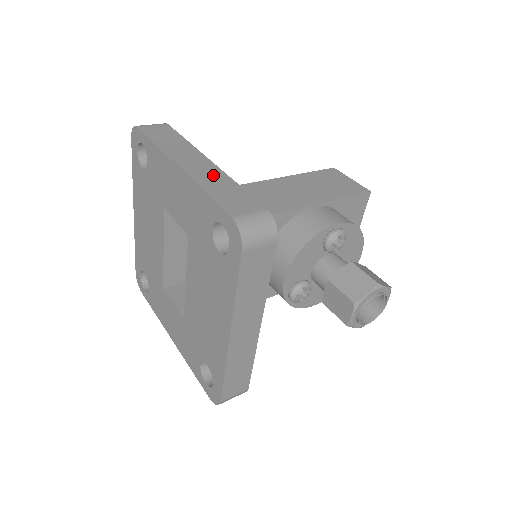
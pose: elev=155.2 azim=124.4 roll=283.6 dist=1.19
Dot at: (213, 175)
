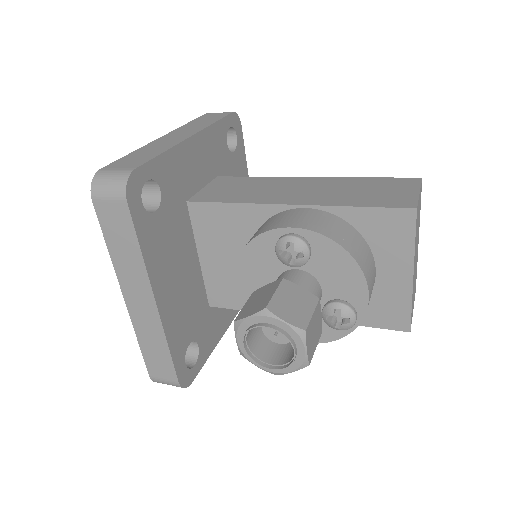
Dot at: (165, 144)
